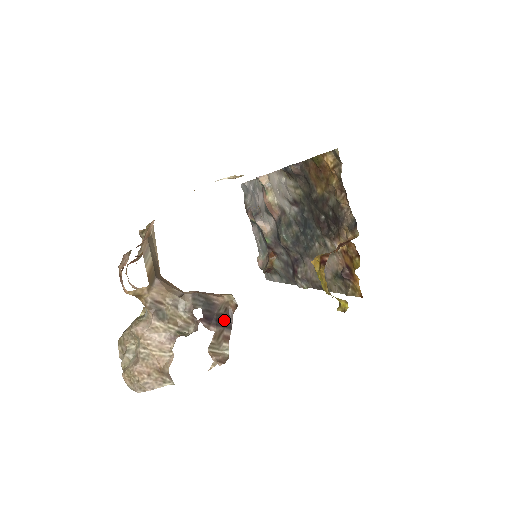
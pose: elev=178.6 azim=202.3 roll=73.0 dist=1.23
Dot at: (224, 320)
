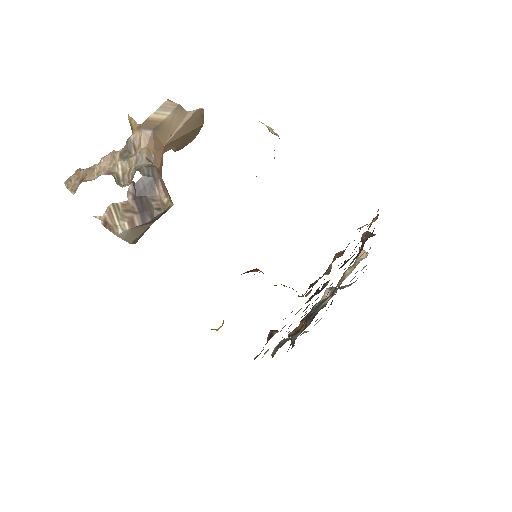
Dot at: (147, 211)
